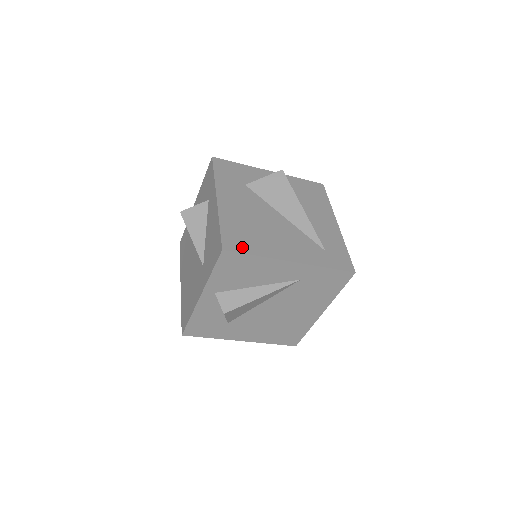
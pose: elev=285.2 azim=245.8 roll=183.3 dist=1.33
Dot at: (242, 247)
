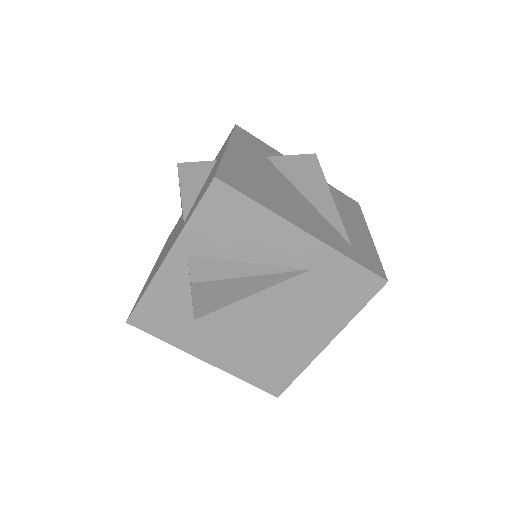
Dot at: (242, 188)
